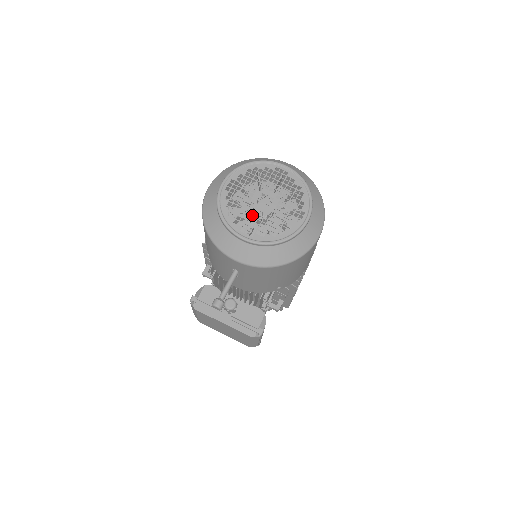
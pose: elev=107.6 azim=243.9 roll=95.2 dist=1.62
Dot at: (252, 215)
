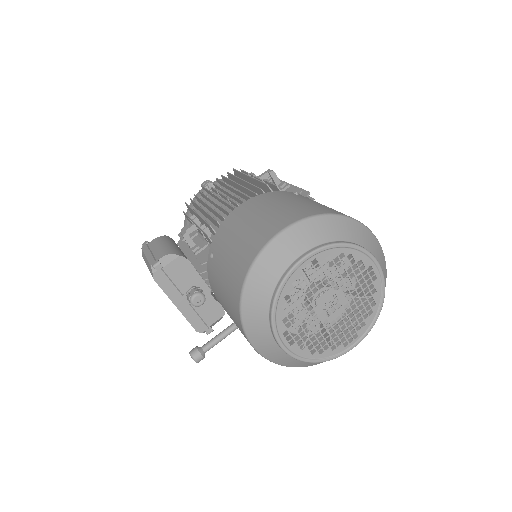
Dot at: (302, 294)
